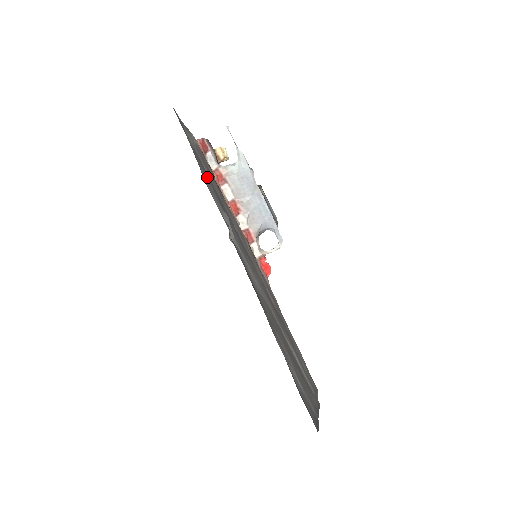
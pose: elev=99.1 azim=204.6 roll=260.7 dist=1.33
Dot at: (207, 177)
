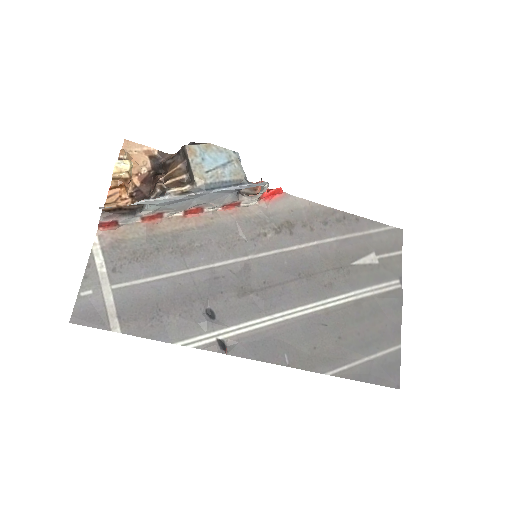
Dot at: (158, 315)
